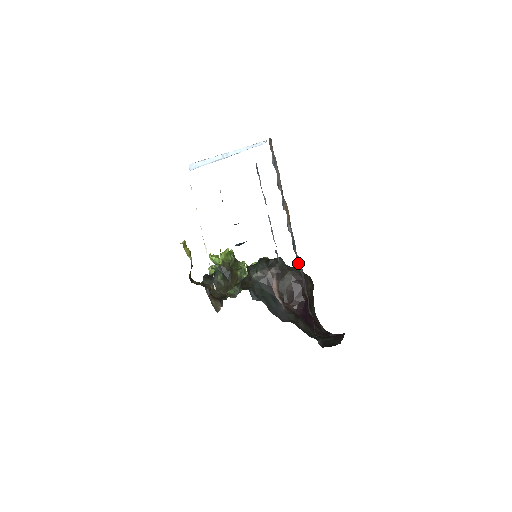
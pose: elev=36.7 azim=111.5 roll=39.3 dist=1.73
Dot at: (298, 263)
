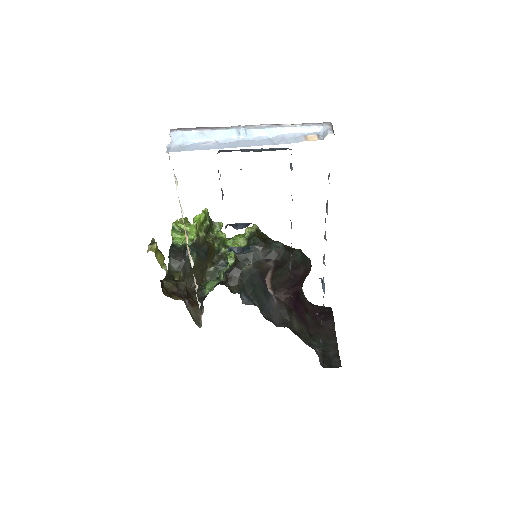
Dot at: (323, 296)
